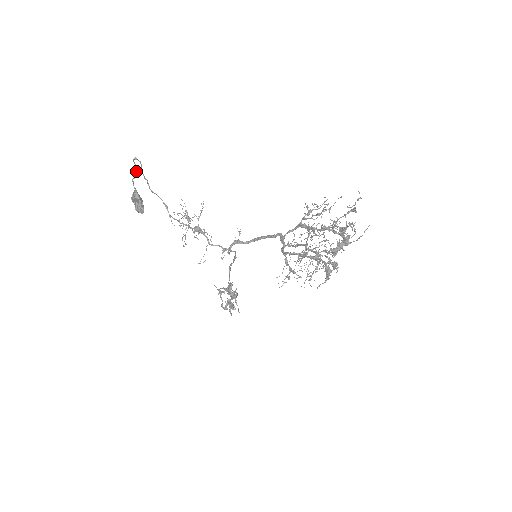
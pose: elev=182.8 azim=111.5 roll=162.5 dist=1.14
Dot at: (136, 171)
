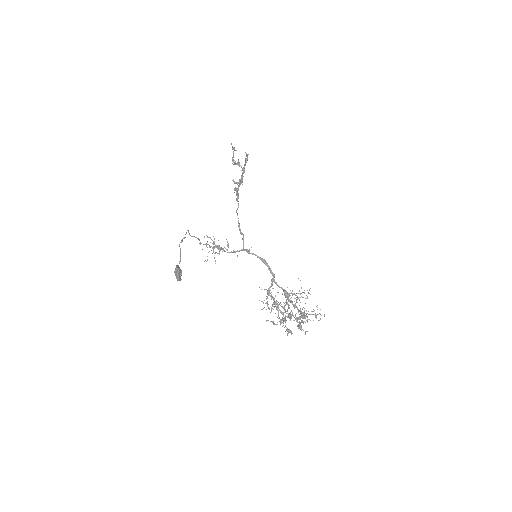
Dot at: (180, 256)
